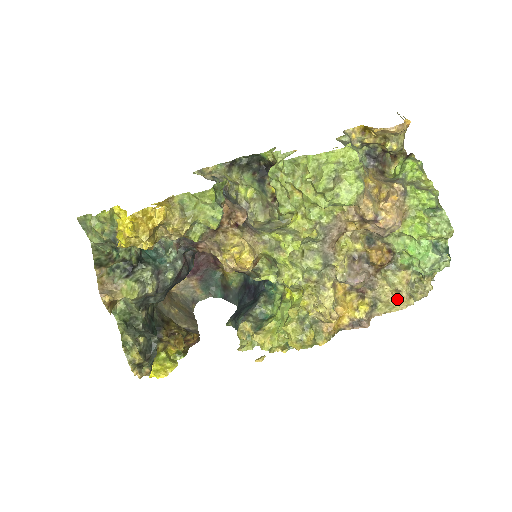
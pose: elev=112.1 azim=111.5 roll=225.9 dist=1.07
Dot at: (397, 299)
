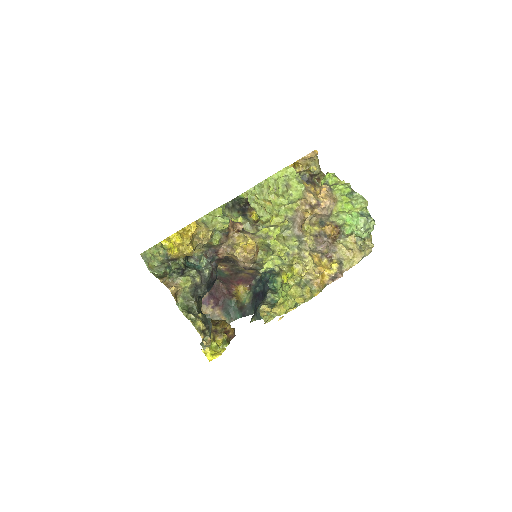
Dot at: (353, 254)
